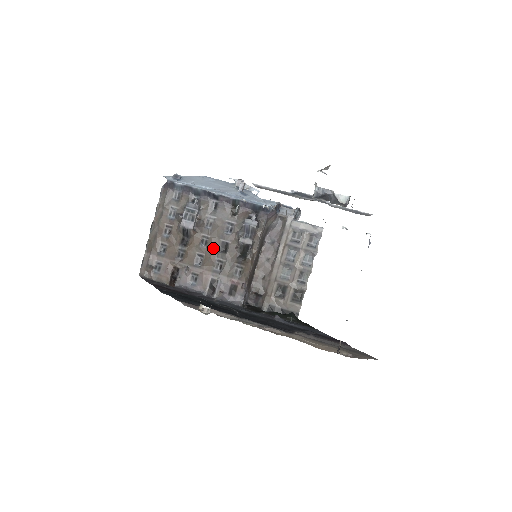
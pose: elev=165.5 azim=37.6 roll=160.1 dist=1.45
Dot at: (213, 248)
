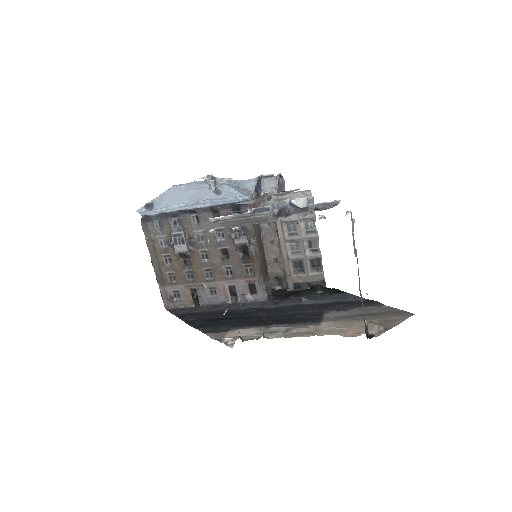
Dot at: (215, 259)
